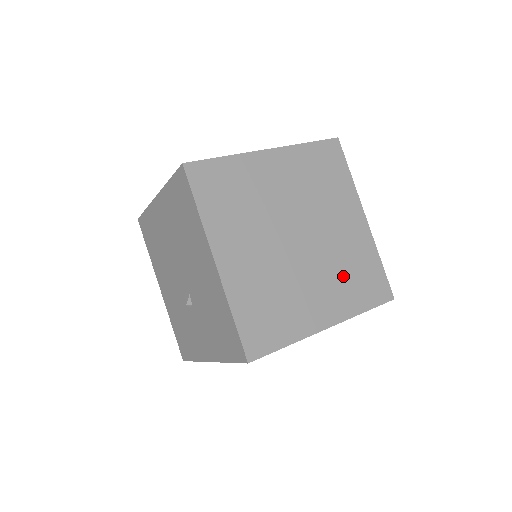
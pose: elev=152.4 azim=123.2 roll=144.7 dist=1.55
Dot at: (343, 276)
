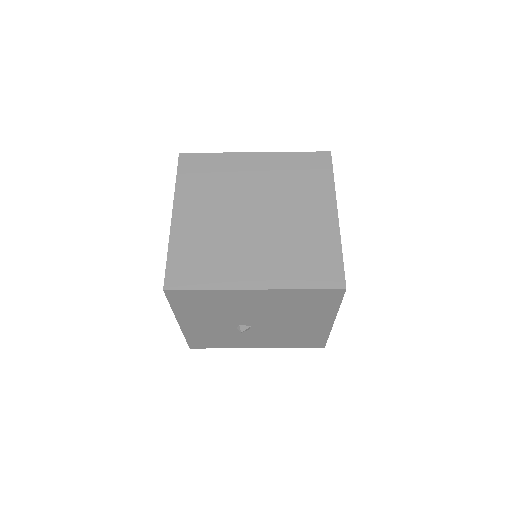
Dot at: (289, 253)
